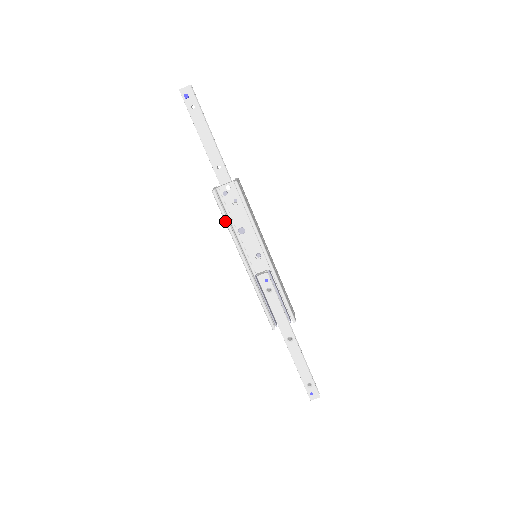
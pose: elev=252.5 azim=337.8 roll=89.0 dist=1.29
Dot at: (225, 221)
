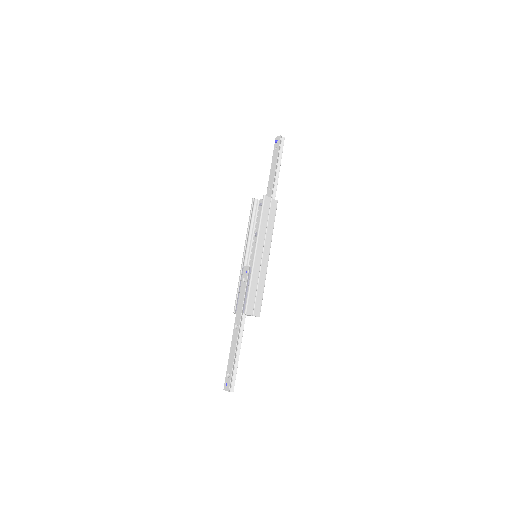
Dot at: (249, 220)
